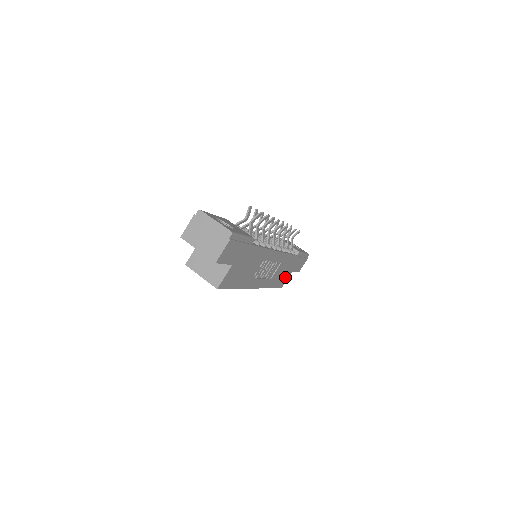
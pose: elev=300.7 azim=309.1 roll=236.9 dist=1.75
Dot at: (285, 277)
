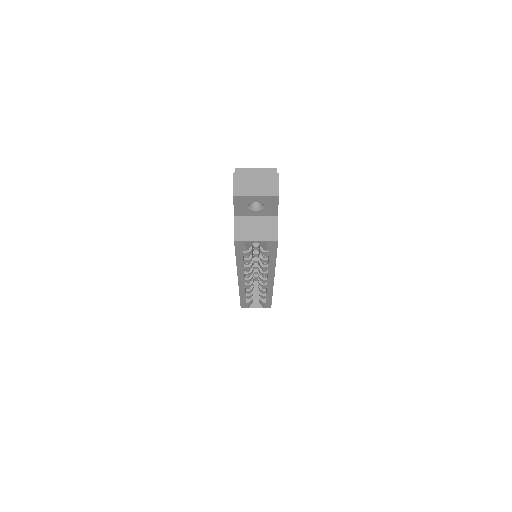
Dot at: occluded
